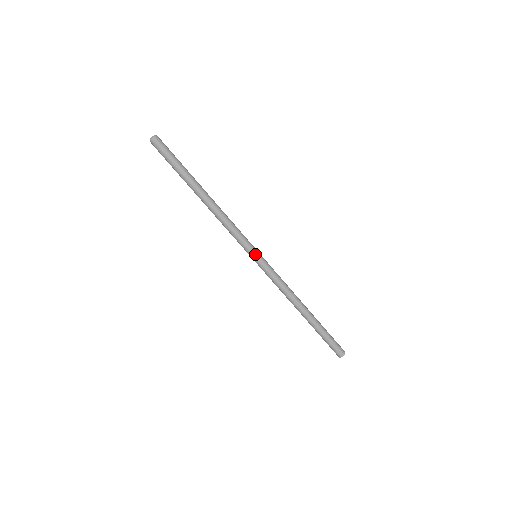
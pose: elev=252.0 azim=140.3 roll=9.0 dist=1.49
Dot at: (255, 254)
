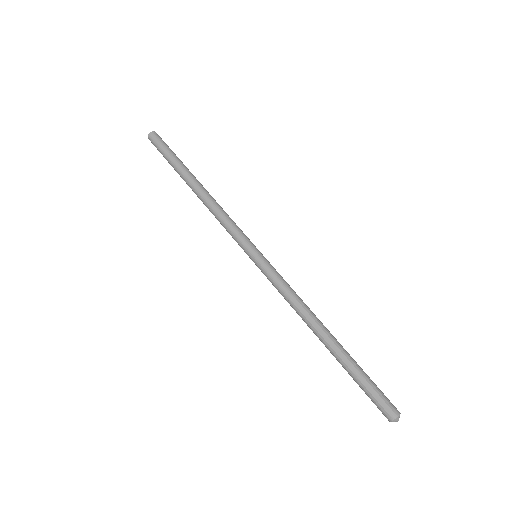
Dot at: (254, 250)
